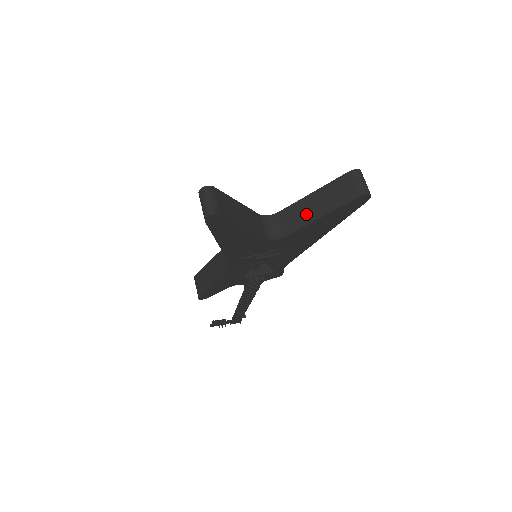
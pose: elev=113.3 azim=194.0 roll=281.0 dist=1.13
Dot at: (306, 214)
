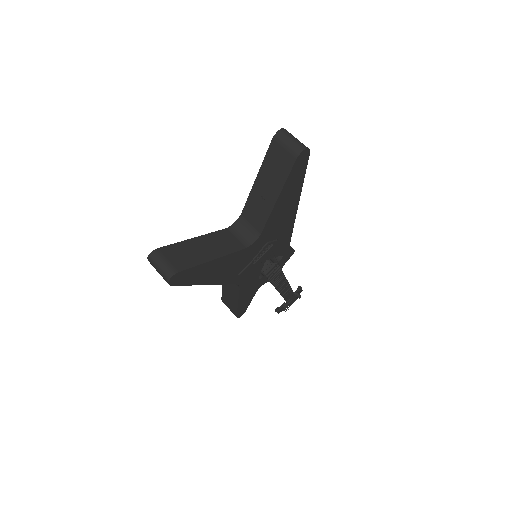
Dot at: (264, 202)
